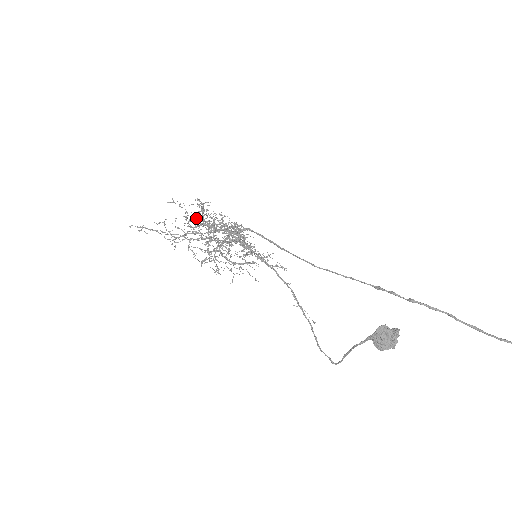
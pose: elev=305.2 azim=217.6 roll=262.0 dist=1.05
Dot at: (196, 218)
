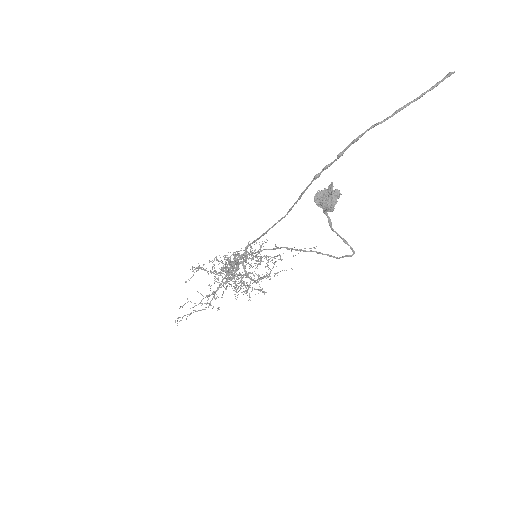
Dot at: occluded
